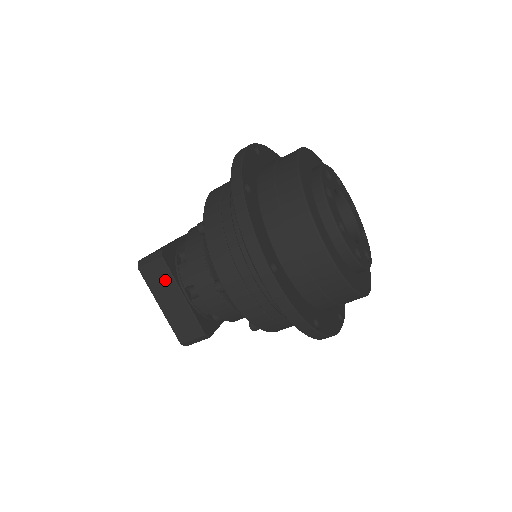
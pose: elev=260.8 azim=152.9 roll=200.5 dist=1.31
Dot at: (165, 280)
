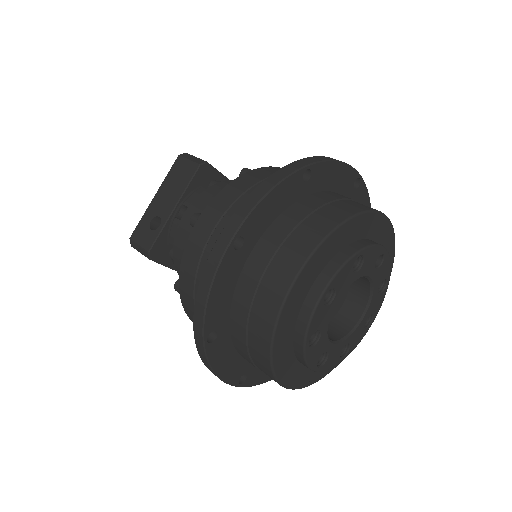
Dot at: occluded
